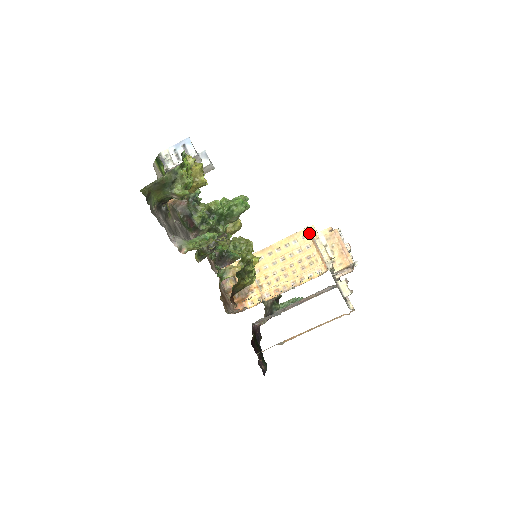
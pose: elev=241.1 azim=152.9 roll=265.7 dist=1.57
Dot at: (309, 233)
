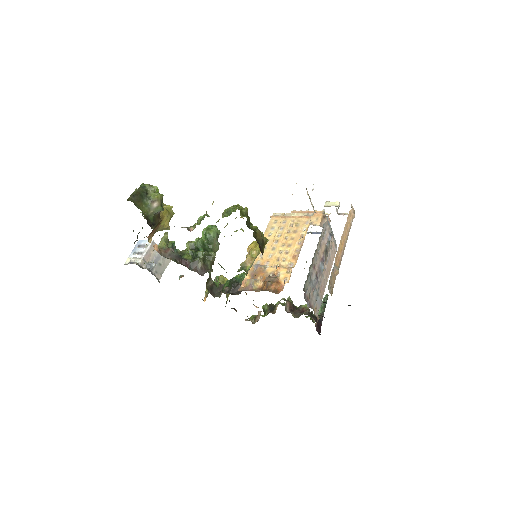
Dot at: (276, 217)
